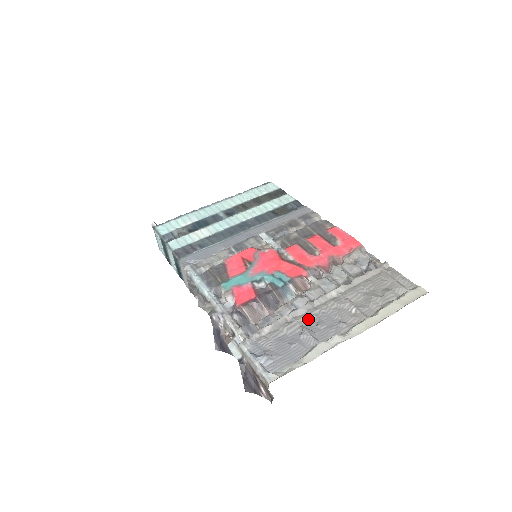
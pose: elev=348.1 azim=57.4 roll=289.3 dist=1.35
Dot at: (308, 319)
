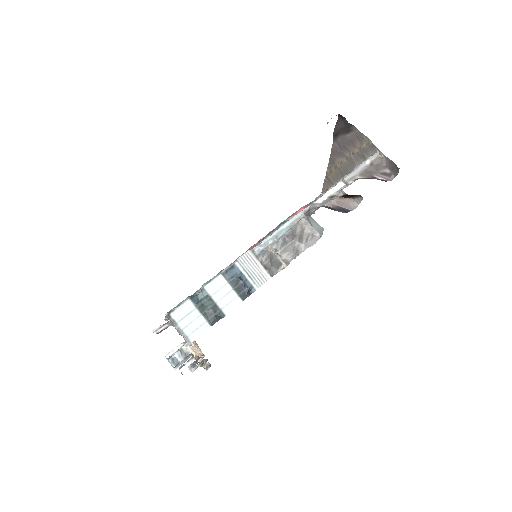
Dot at: occluded
